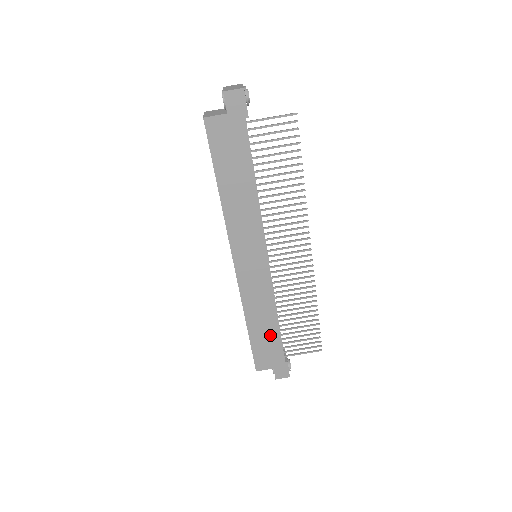
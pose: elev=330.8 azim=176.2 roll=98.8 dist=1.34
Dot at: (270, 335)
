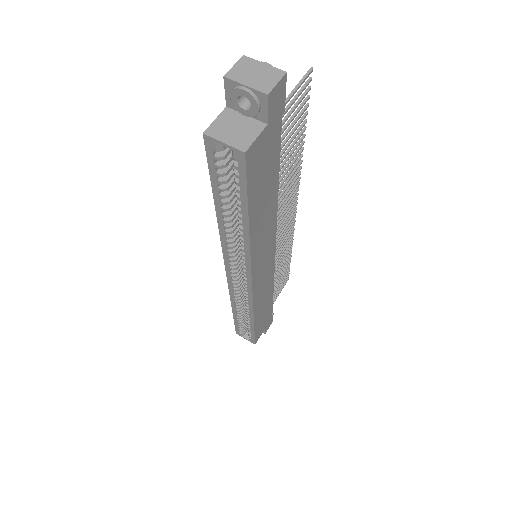
Dot at: (267, 309)
